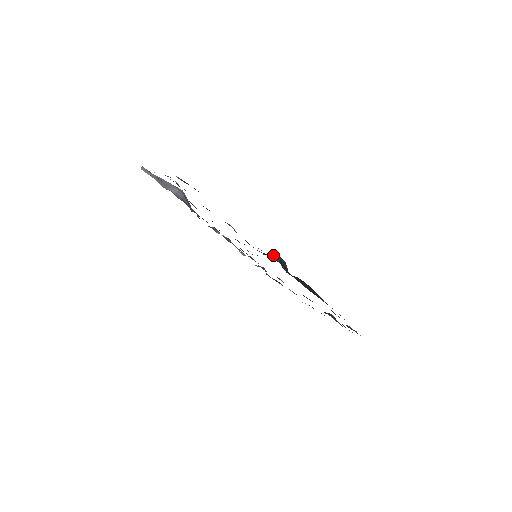
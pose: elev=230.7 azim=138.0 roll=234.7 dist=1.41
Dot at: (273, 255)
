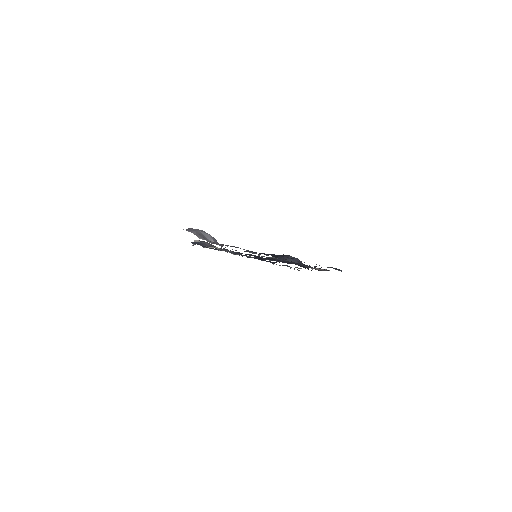
Dot at: (299, 261)
